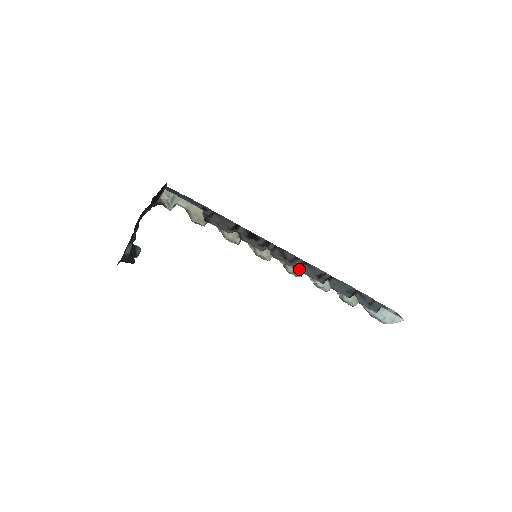
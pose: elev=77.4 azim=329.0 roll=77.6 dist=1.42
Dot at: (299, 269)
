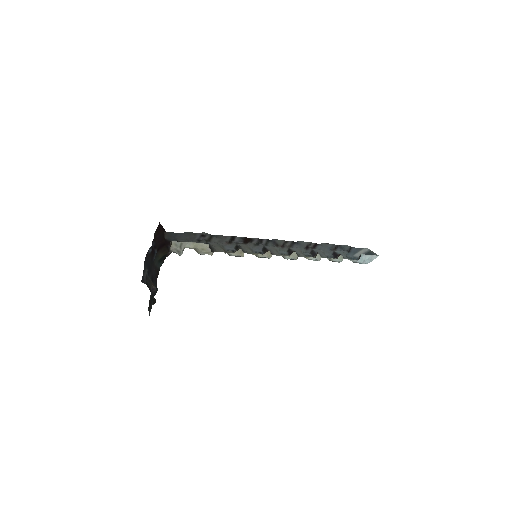
Dot at: (295, 255)
